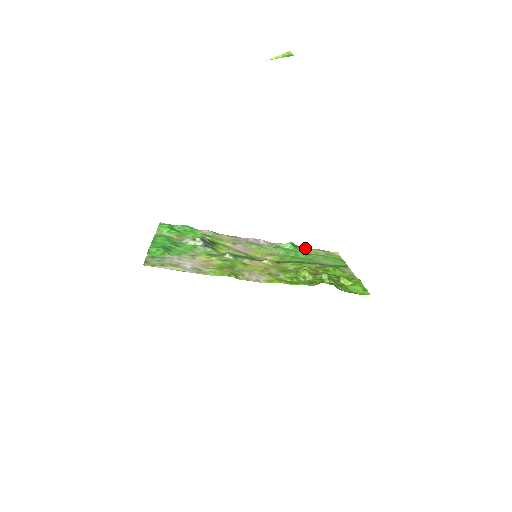
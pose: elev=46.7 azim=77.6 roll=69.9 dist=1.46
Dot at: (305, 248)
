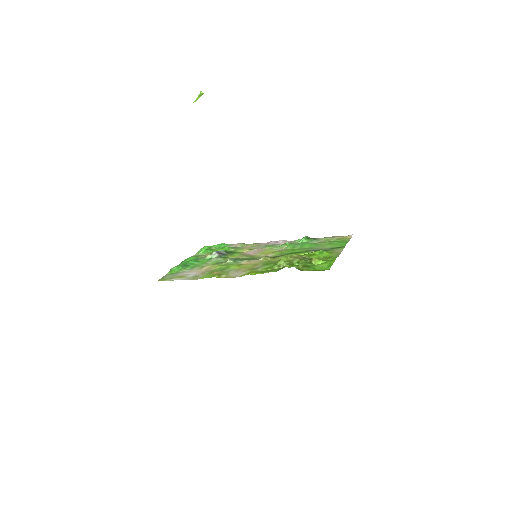
Dot at: (320, 238)
